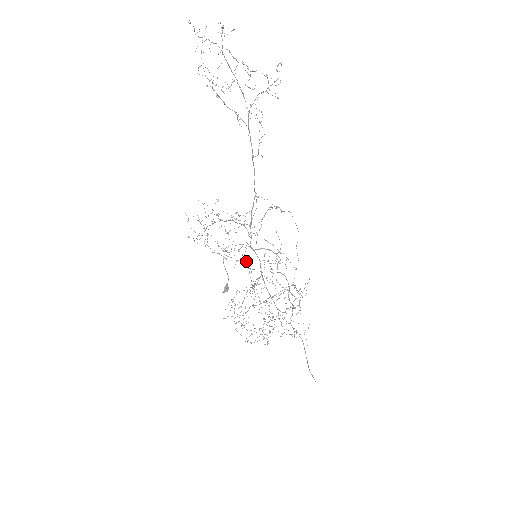
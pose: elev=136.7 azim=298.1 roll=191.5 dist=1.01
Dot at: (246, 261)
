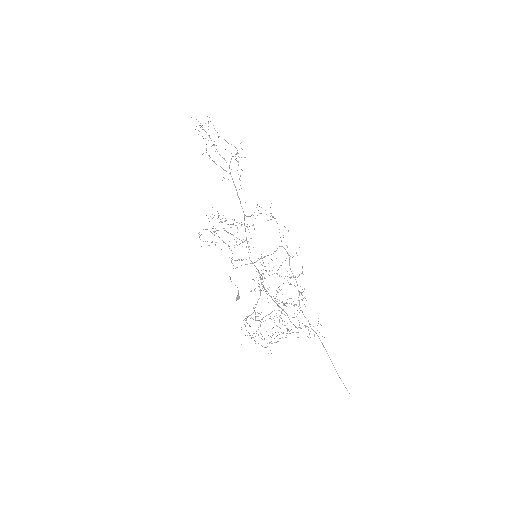
Dot at: occluded
